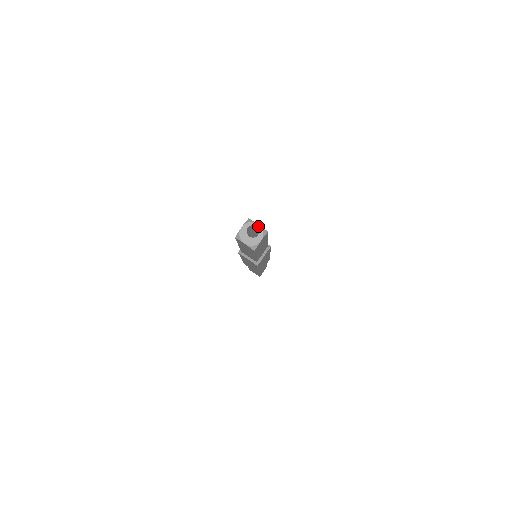
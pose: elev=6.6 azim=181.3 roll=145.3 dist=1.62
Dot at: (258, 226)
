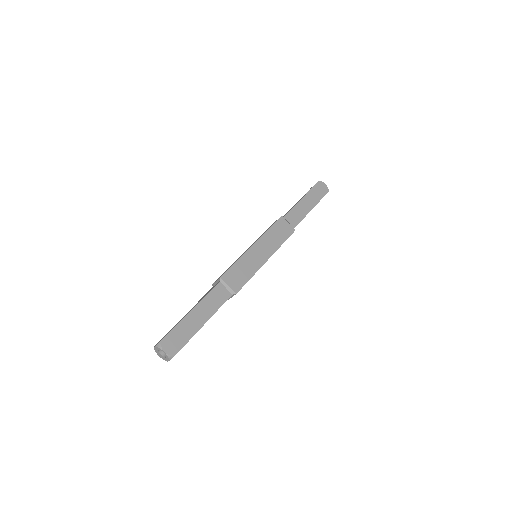
Dot at: (165, 353)
